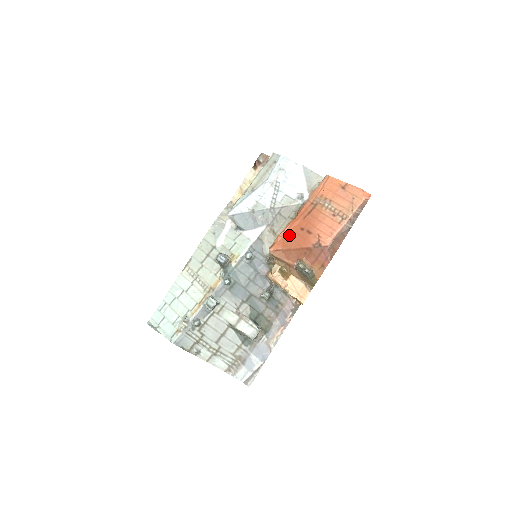
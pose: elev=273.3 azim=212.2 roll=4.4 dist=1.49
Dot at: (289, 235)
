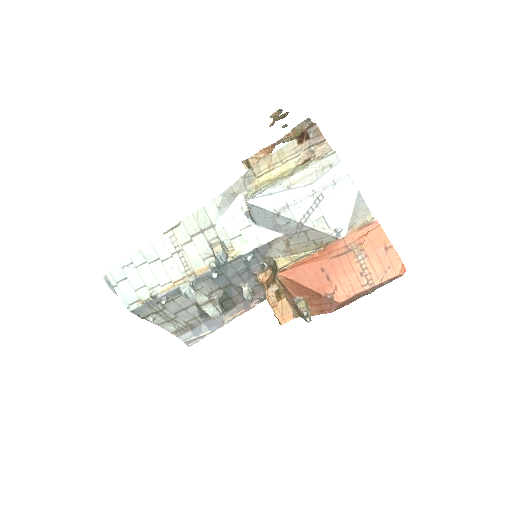
Dot at: (306, 269)
